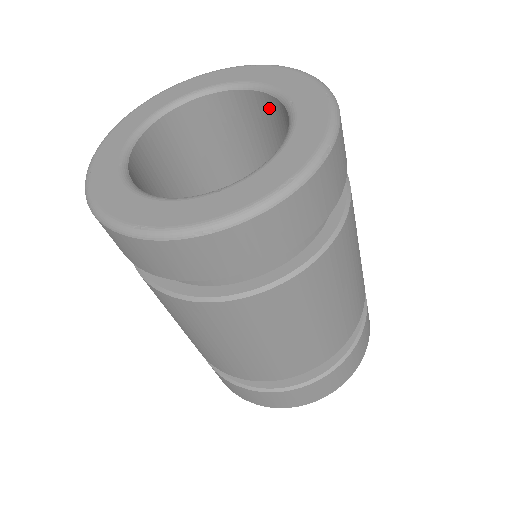
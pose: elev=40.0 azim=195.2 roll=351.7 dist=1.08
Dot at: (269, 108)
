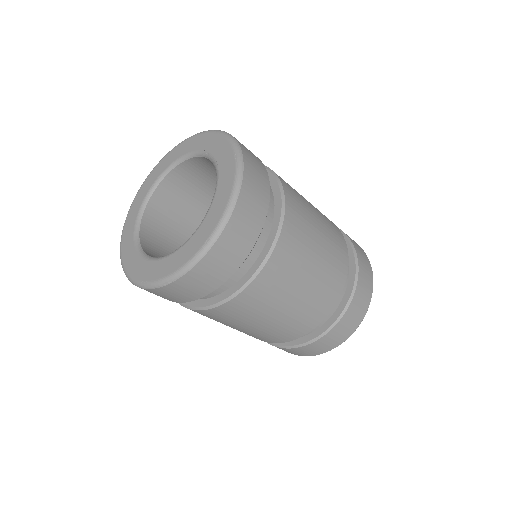
Dot at: occluded
